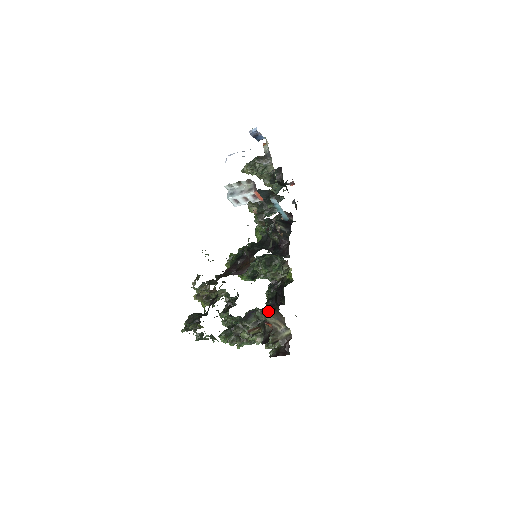
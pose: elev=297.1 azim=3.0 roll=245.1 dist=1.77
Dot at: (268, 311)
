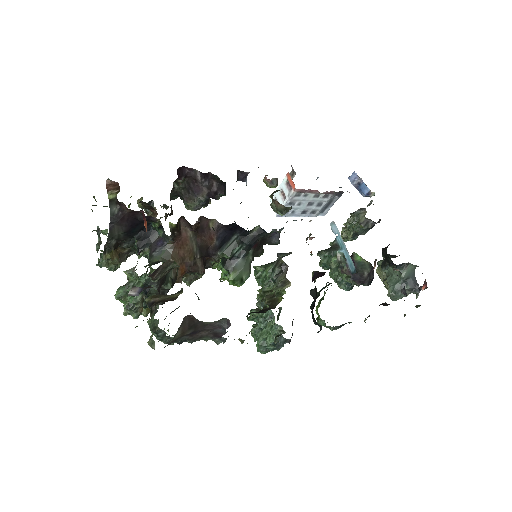
Dot at: occluded
